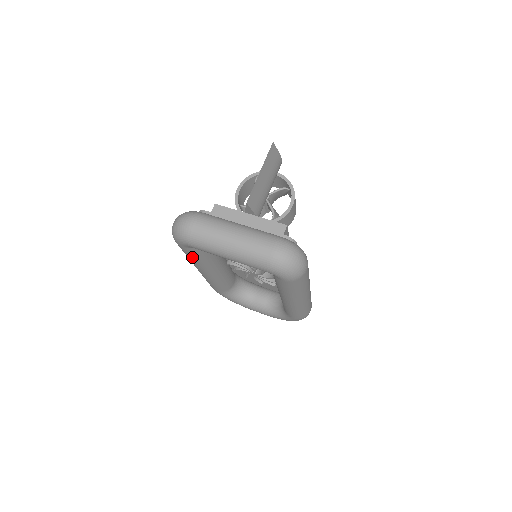
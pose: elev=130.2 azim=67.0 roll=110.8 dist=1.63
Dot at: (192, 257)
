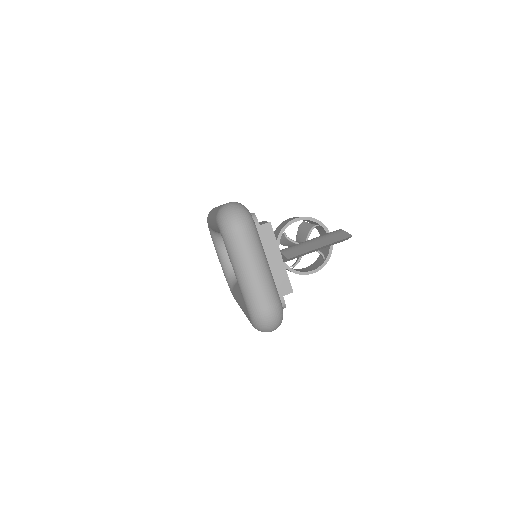
Dot at: occluded
